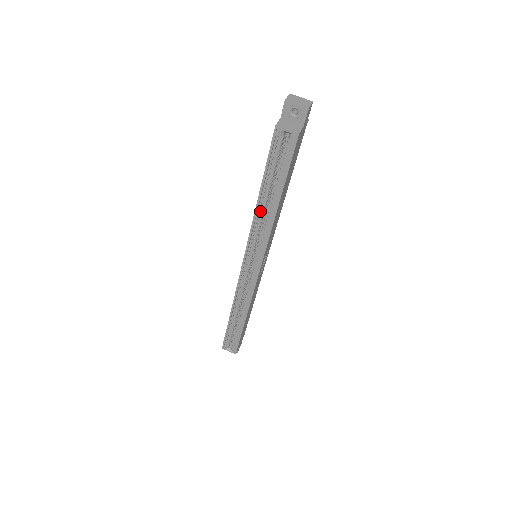
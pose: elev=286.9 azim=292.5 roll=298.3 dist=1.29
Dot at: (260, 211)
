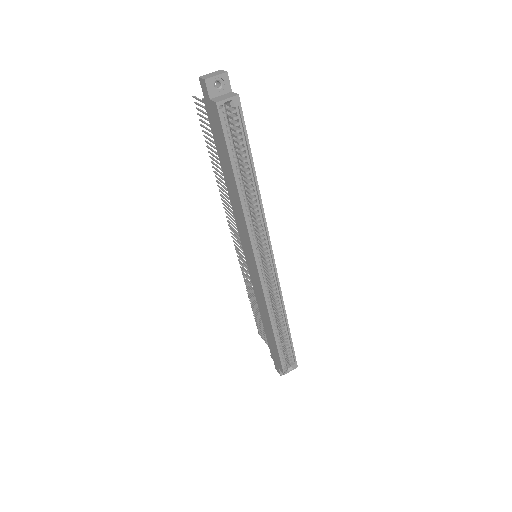
Dot at: (243, 201)
